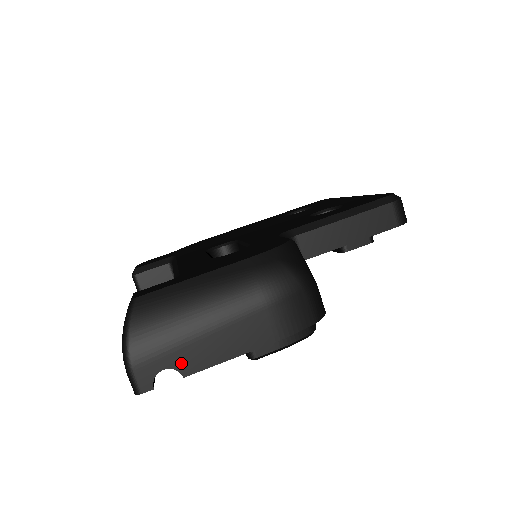
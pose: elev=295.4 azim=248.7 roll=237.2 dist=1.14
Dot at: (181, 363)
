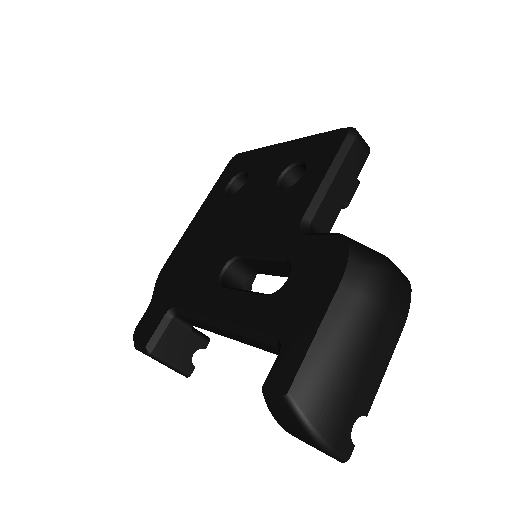
Dot at: (360, 408)
